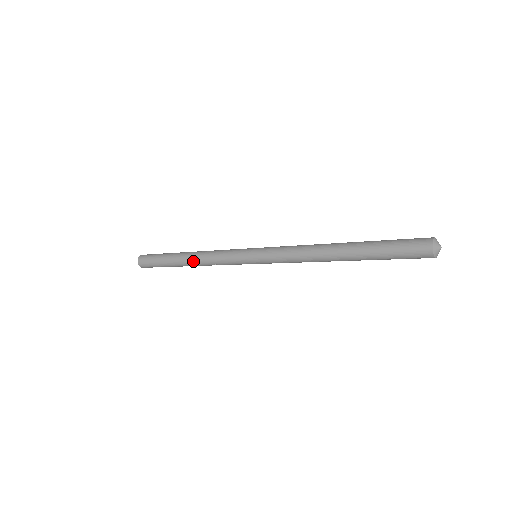
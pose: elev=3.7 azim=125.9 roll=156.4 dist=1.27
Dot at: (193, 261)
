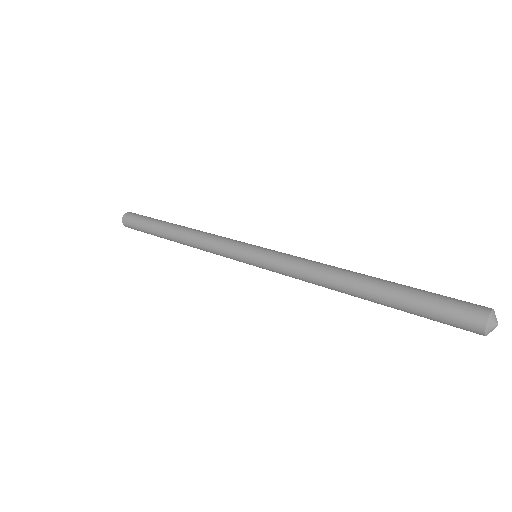
Dot at: (182, 241)
